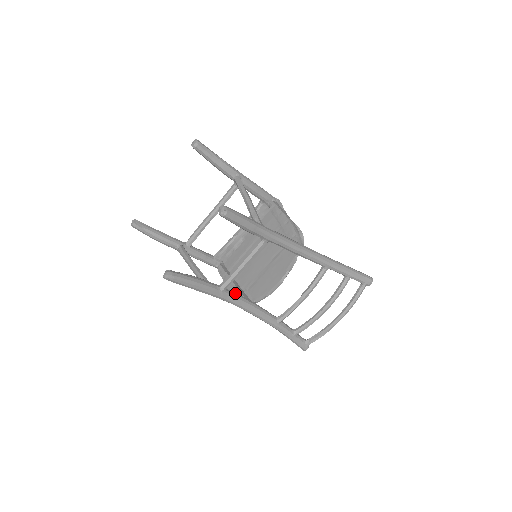
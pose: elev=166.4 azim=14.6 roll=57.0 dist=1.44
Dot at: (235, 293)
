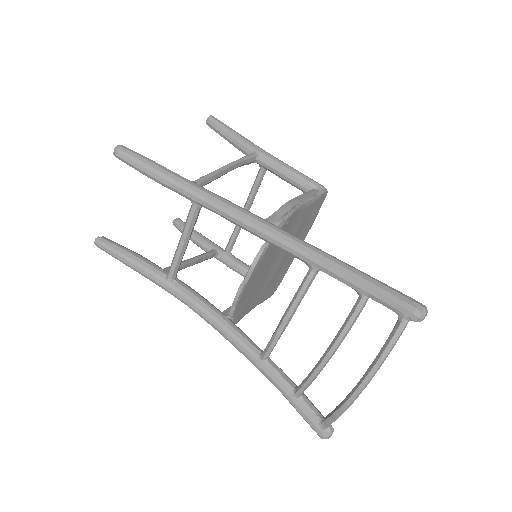
Dot at: (193, 291)
